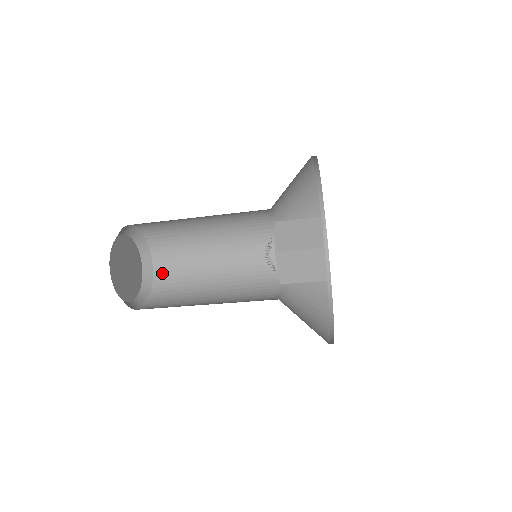
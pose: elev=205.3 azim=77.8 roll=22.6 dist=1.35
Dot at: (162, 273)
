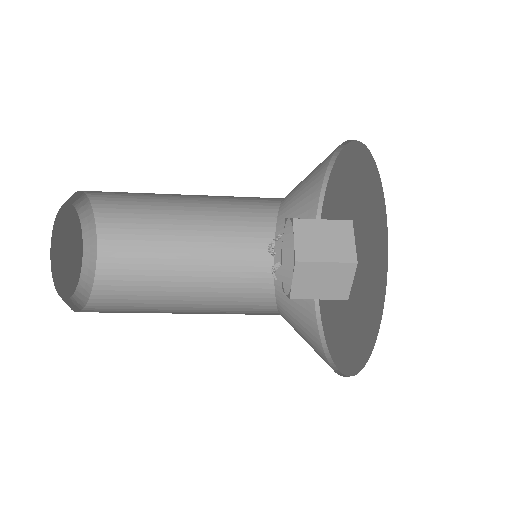
Dot at: (106, 206)
